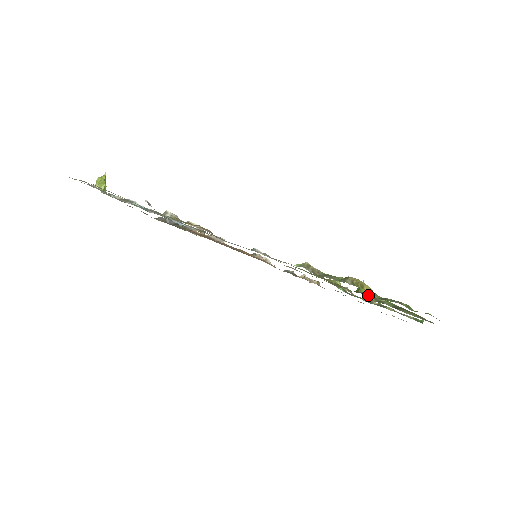
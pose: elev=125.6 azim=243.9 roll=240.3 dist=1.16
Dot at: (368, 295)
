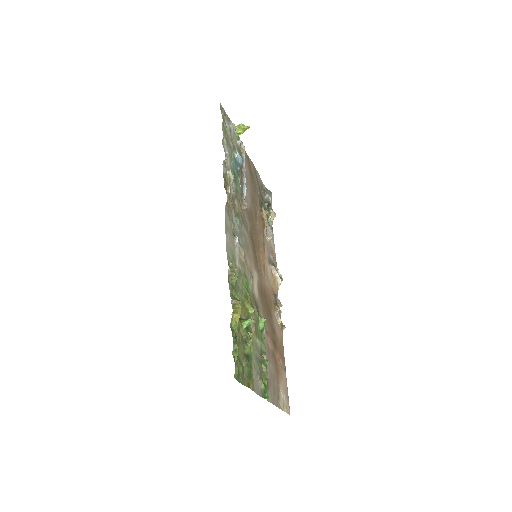
Dot at: (250, 334)
